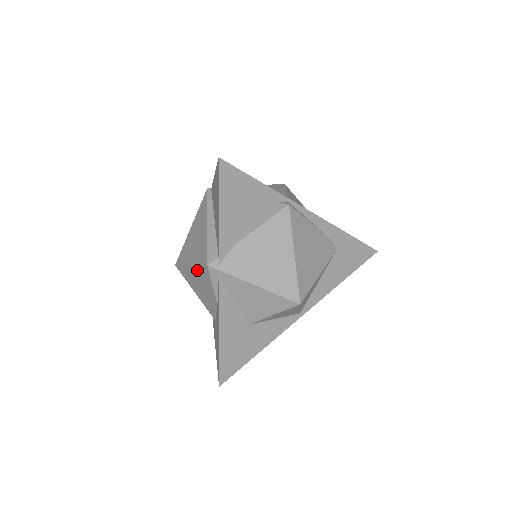
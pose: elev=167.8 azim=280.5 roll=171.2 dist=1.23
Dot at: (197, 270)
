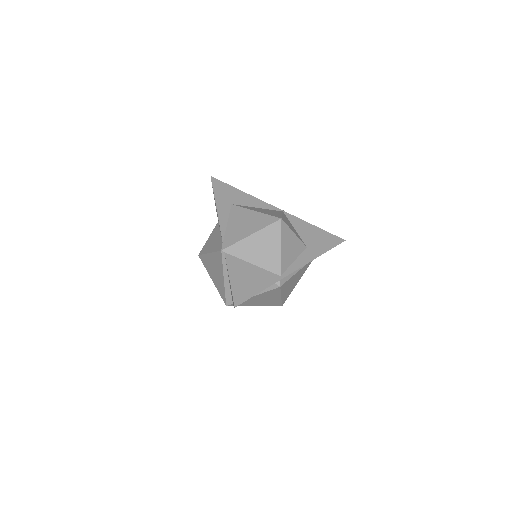
Dot at: occluded
